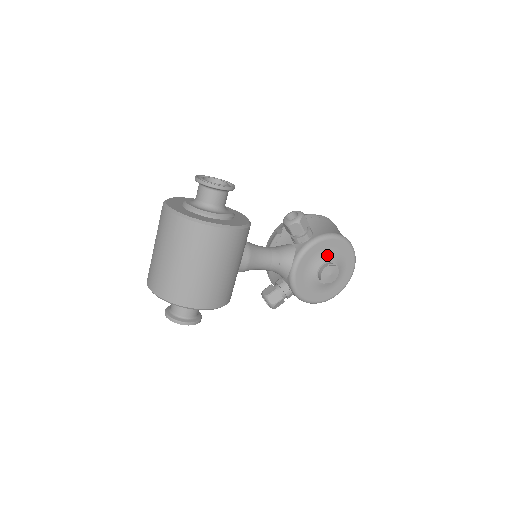
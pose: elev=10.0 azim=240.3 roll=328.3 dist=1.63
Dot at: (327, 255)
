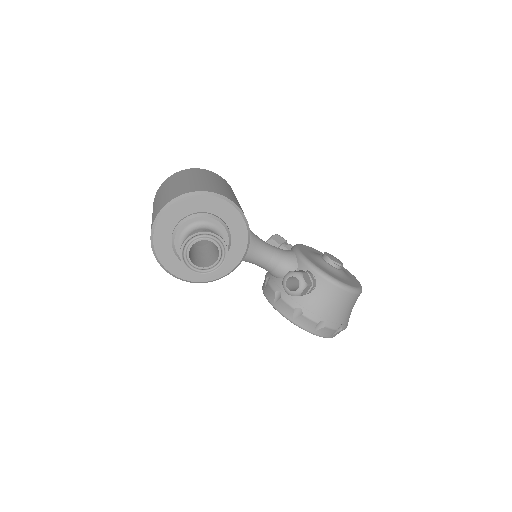
Dot at: occluded
